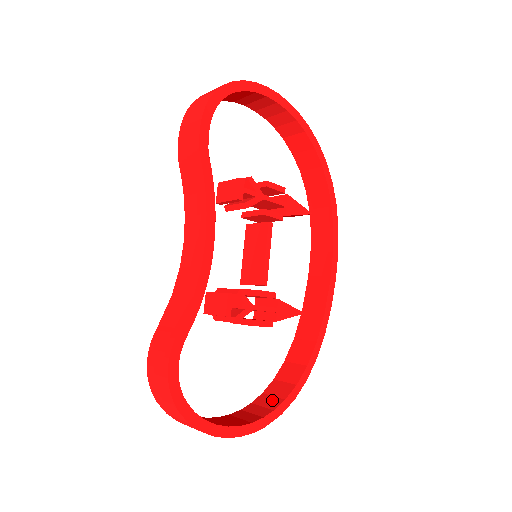
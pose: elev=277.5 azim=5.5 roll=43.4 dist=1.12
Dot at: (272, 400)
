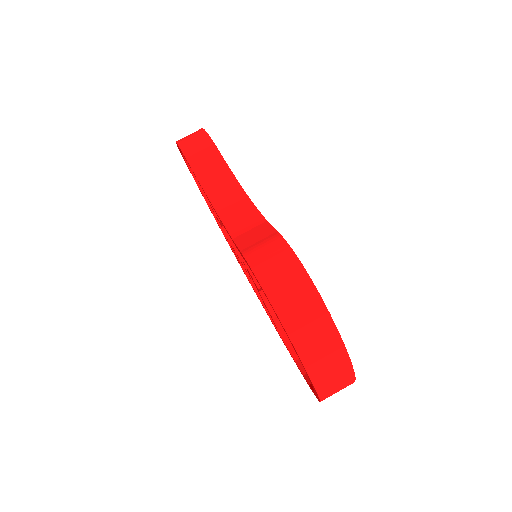
Dot at: occluded
